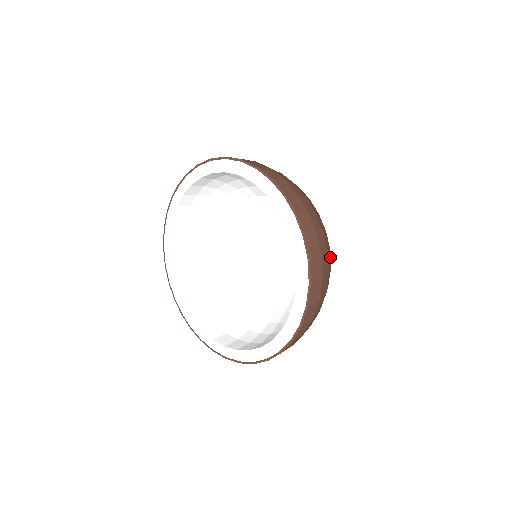
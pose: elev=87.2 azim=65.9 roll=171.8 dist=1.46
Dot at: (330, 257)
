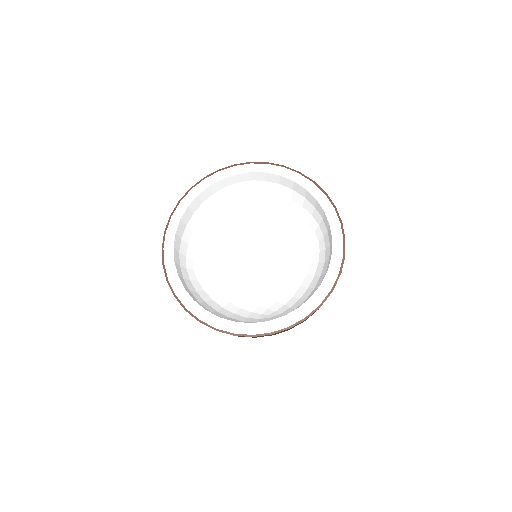
Dot at: occluded
